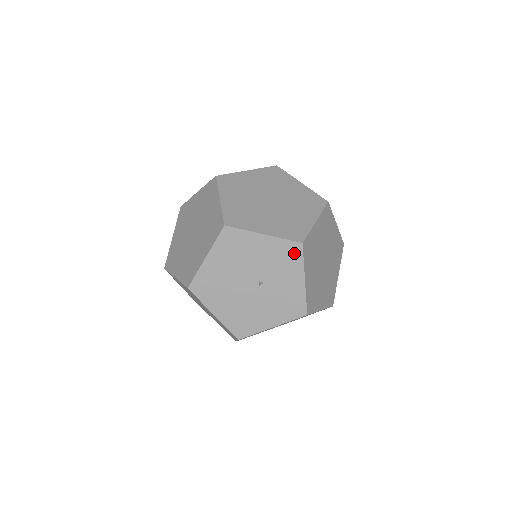
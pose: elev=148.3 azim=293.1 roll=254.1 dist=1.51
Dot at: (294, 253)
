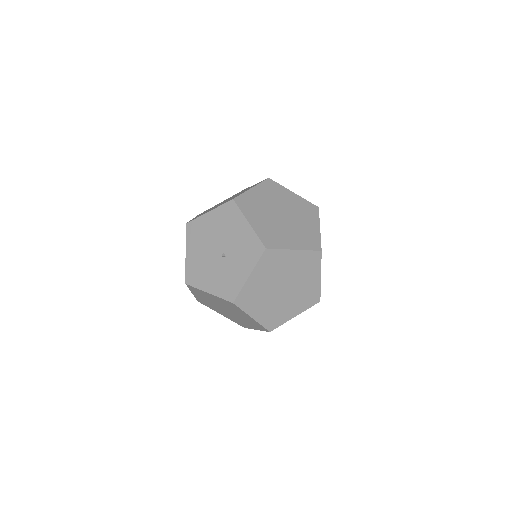
Dot at: (256, 251)
